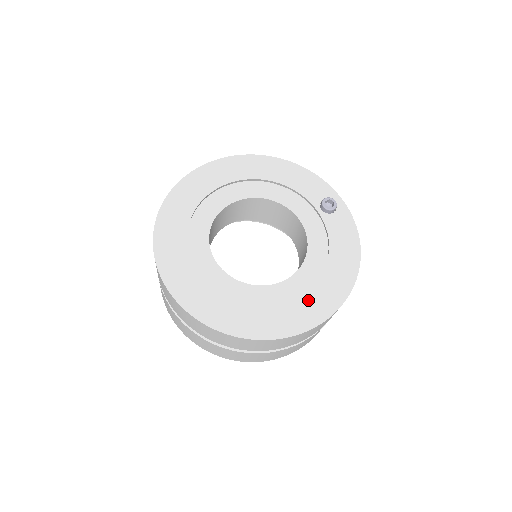
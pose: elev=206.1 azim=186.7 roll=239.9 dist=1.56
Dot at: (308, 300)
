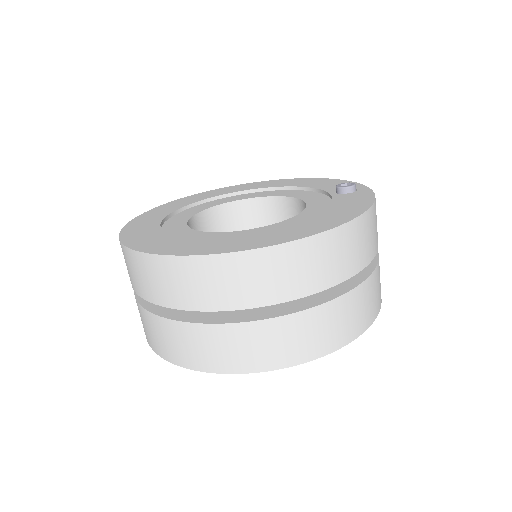
Dot at: (265, 234)
